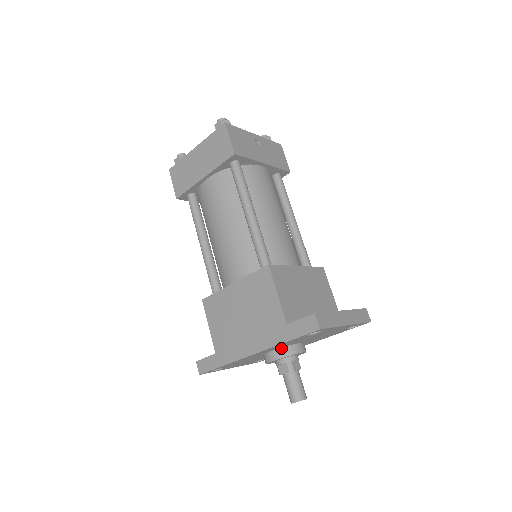
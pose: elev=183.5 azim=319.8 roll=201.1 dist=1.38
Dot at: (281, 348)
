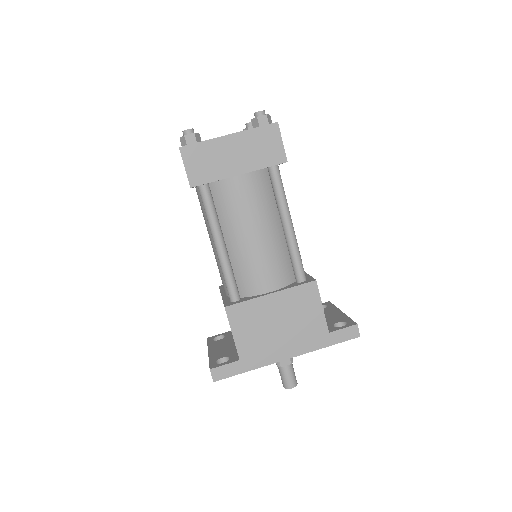
Dot at: occluded
